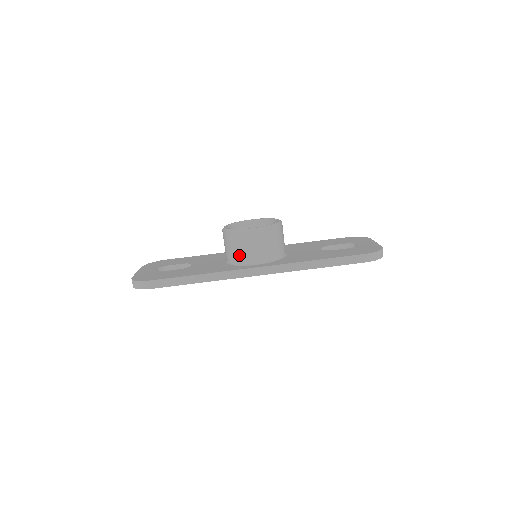
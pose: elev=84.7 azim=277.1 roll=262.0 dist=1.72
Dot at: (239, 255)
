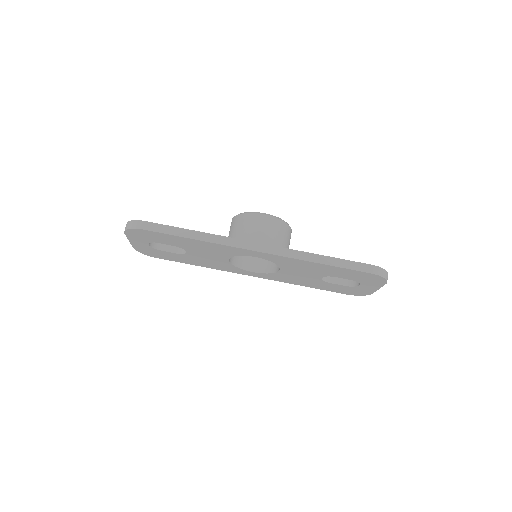
Dot at: (243, 235)
